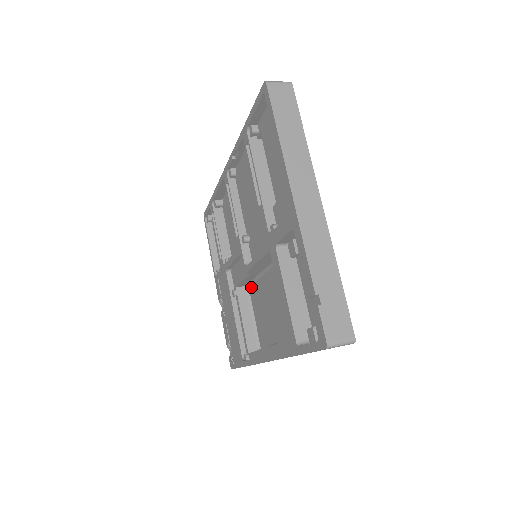
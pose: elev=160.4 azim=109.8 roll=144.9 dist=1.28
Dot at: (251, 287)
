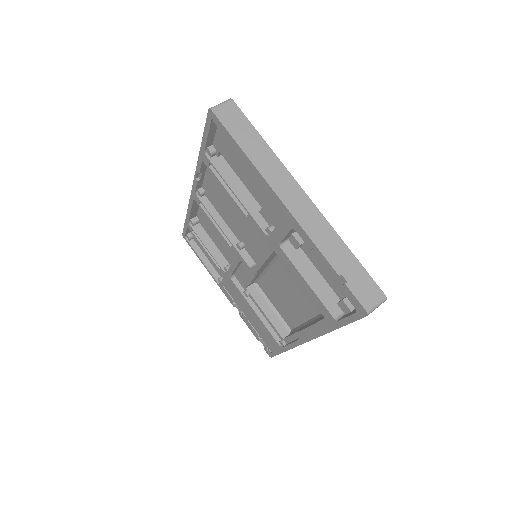
Dot at: (259, 282)
